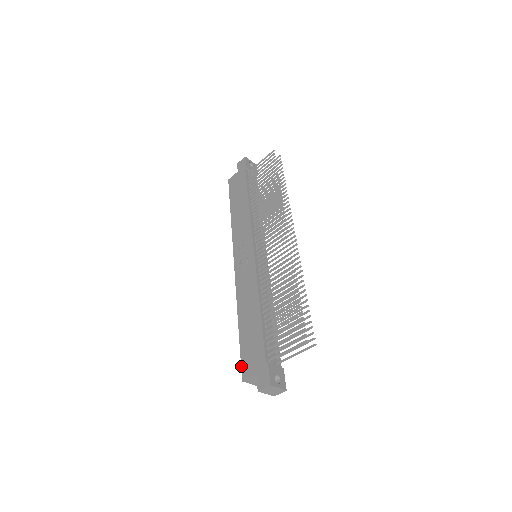
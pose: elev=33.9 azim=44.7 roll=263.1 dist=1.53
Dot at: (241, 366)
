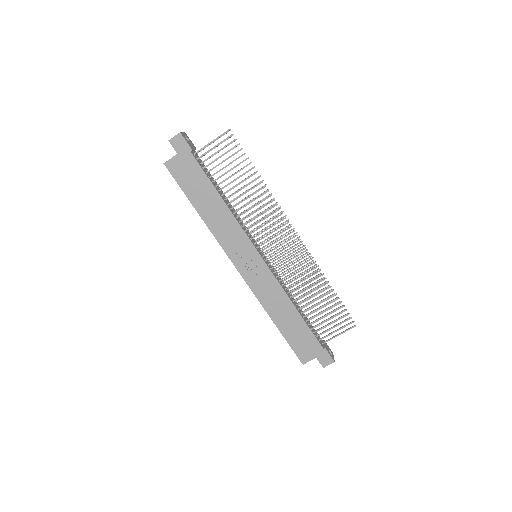
Dot at: (296, 355)
